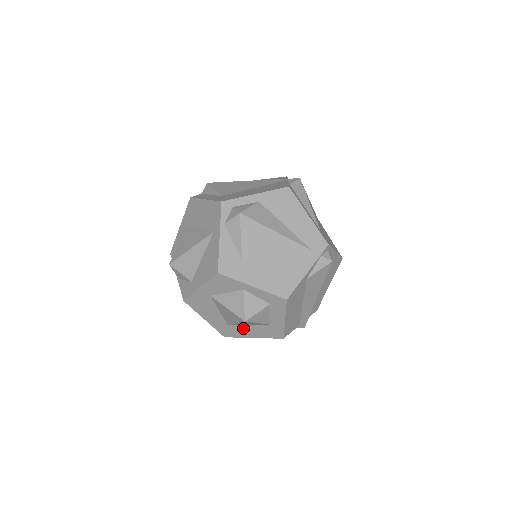
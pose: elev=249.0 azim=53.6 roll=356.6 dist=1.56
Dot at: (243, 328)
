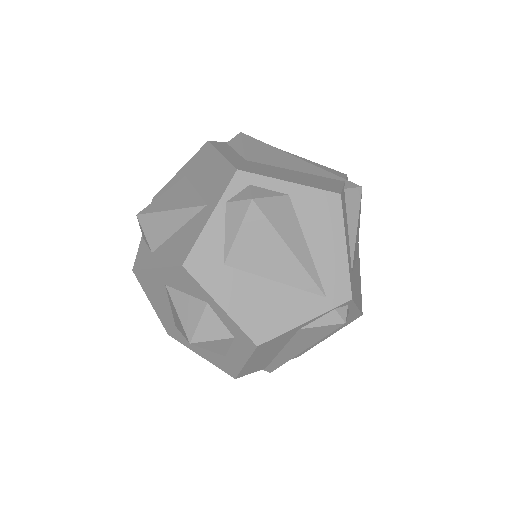
Dot at: occluded
